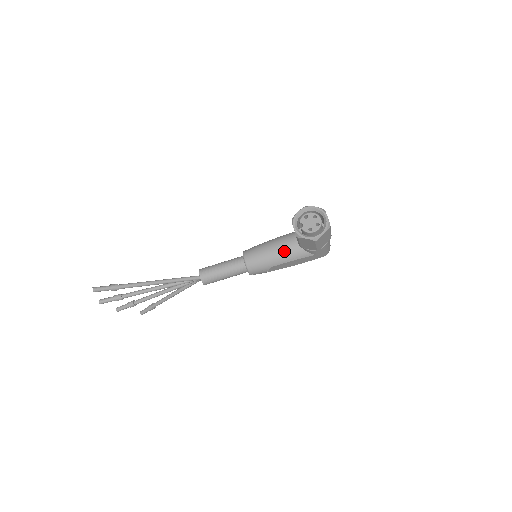
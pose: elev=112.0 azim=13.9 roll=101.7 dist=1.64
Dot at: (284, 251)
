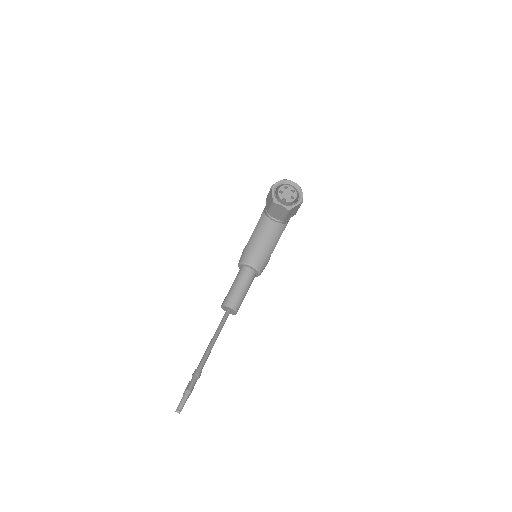
Dot at: (272, 235)
